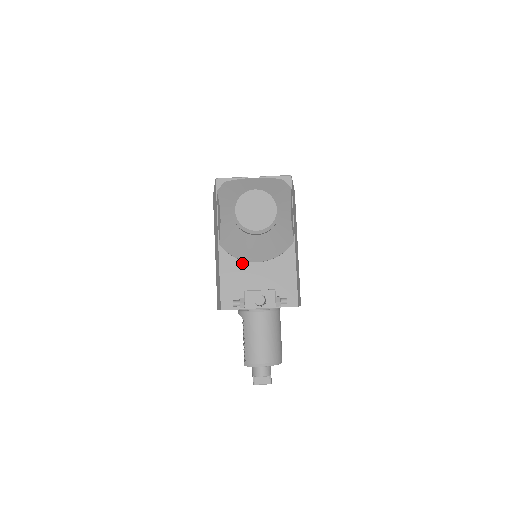
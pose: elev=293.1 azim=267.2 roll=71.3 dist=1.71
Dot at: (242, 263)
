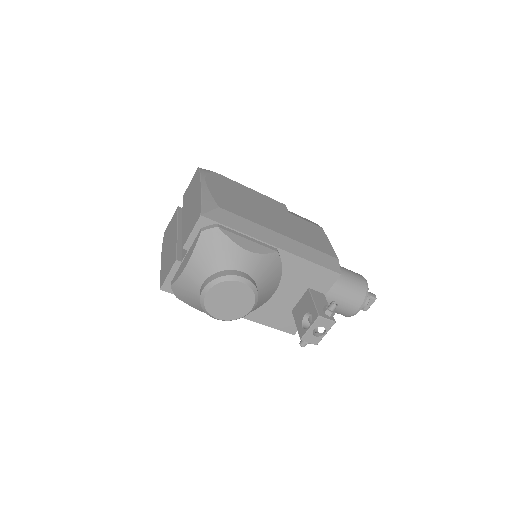
Dot at: (264, 303)
